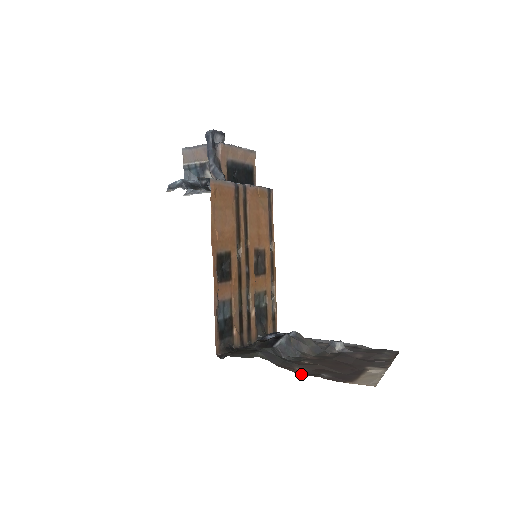
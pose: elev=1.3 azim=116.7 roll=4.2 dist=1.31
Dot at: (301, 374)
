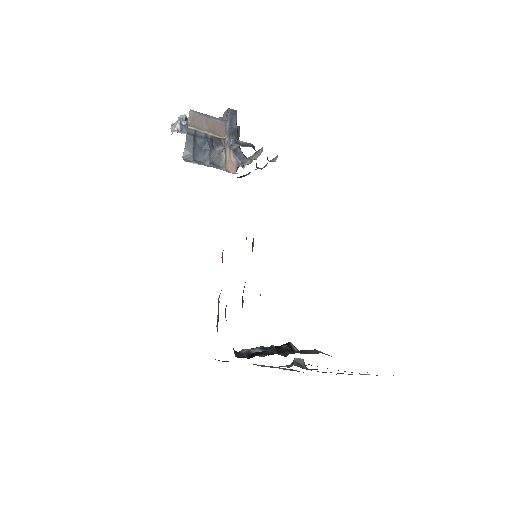
Dot at: occluded
